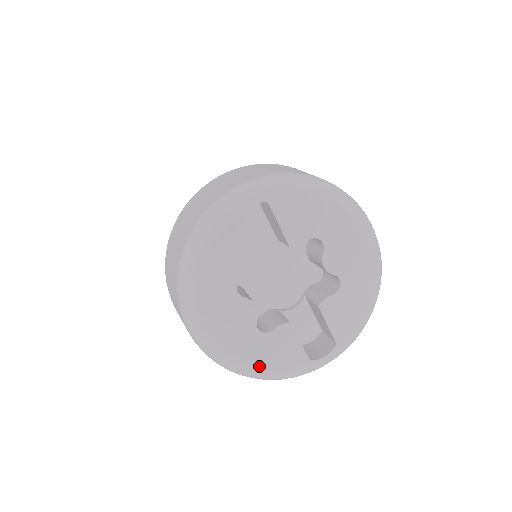
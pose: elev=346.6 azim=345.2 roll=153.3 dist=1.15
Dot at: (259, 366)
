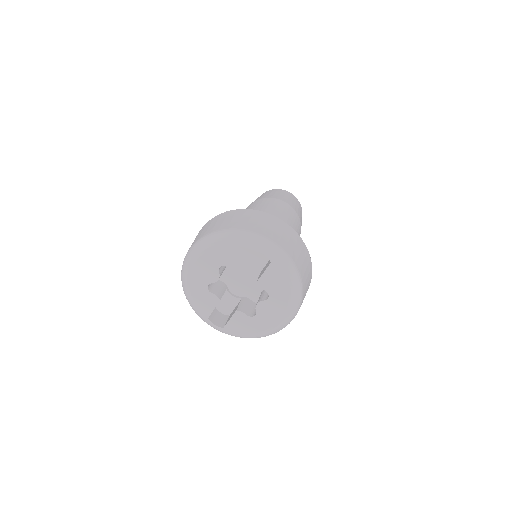
Dot at: (191, 294)
